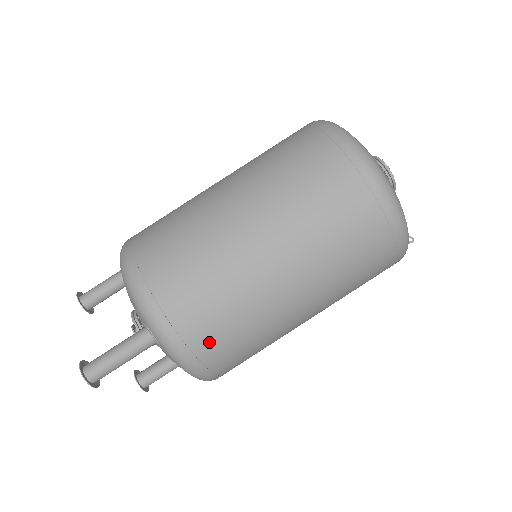
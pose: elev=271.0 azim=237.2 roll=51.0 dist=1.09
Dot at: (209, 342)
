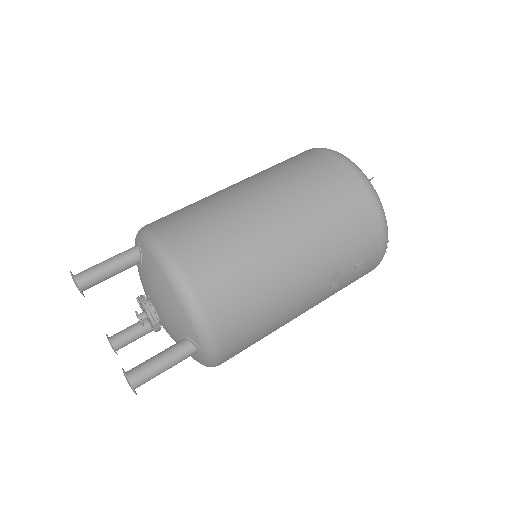
Dot at: (177, 224)
